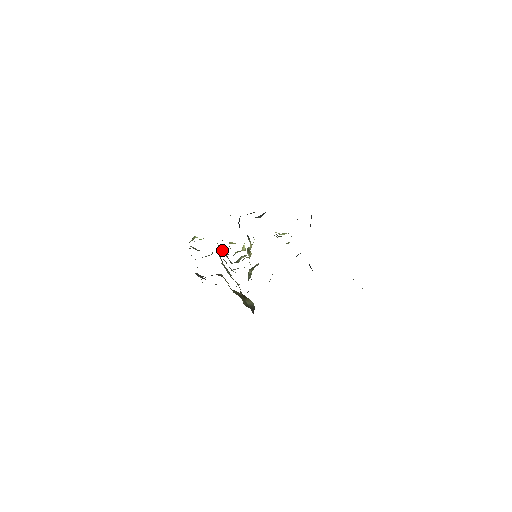
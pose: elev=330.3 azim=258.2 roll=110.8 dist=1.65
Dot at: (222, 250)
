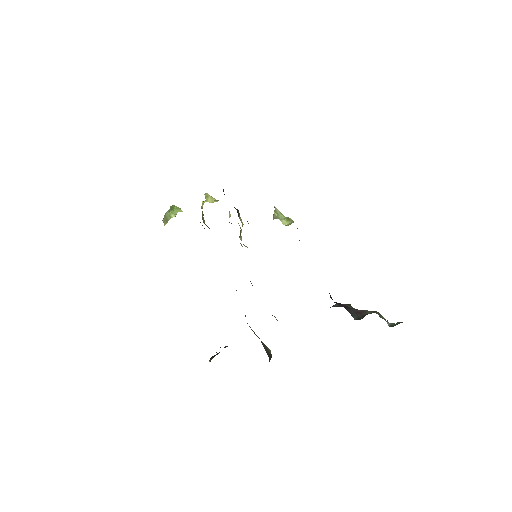
Dot at: (203, 221)
